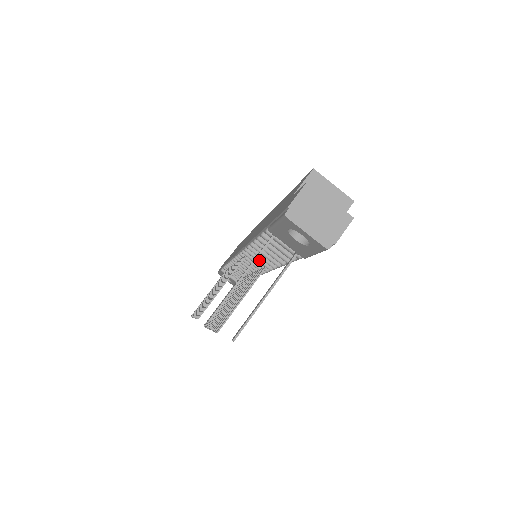
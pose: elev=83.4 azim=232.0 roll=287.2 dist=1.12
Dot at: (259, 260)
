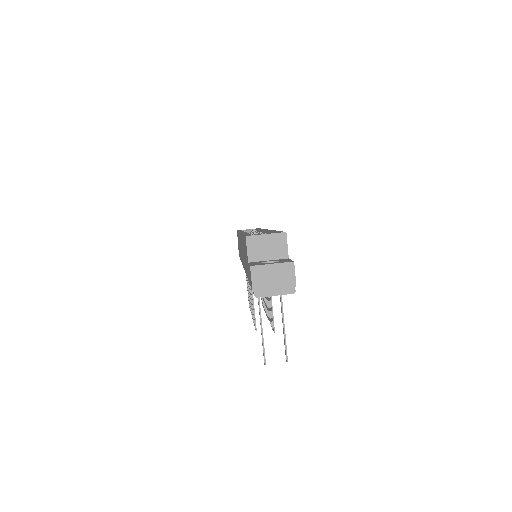
Dot at: occluded
